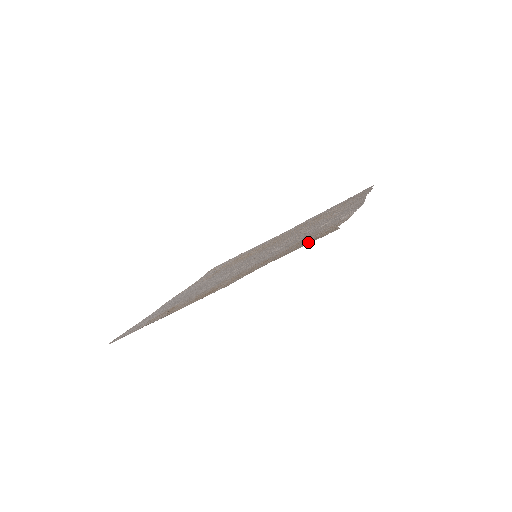
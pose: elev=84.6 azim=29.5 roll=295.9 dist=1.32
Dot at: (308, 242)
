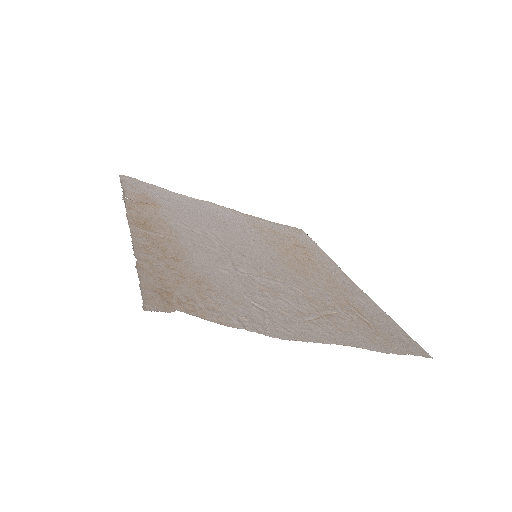
Dot at: (160, 287)
